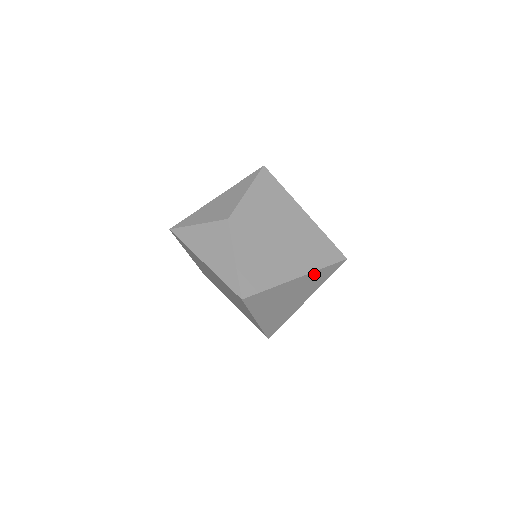
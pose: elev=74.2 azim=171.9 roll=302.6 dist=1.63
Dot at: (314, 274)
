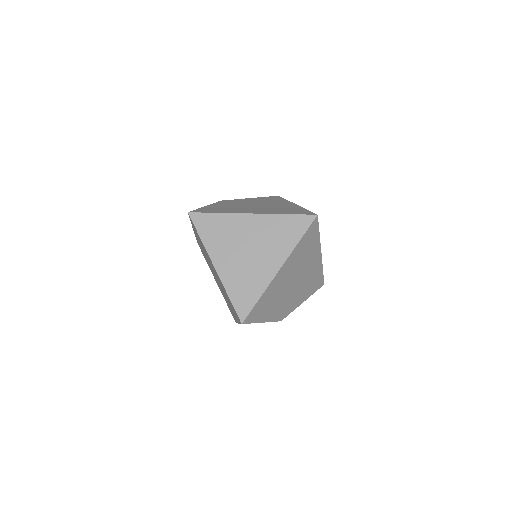
Dot at: (274, 220)
